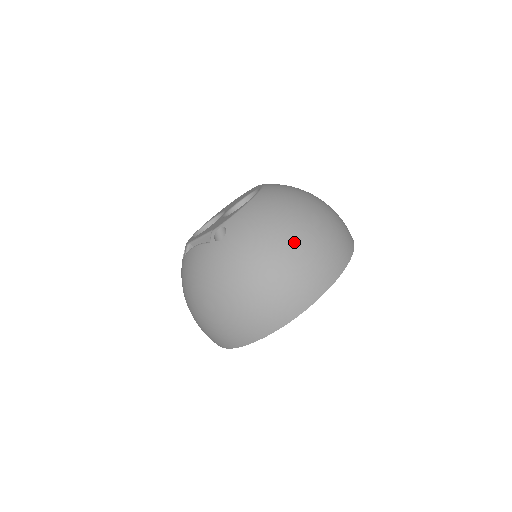
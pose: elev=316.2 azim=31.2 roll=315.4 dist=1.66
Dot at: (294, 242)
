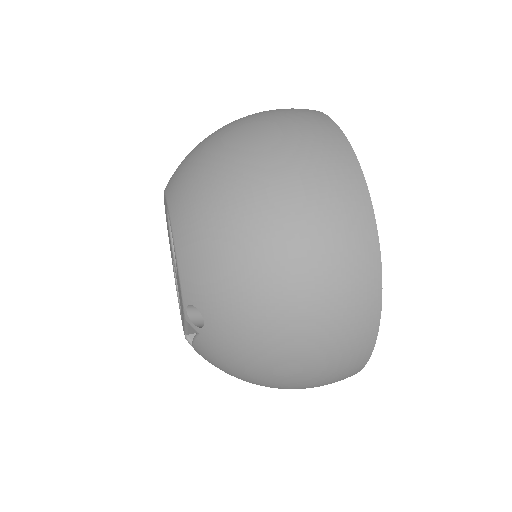
Dot at: (274, 233)
